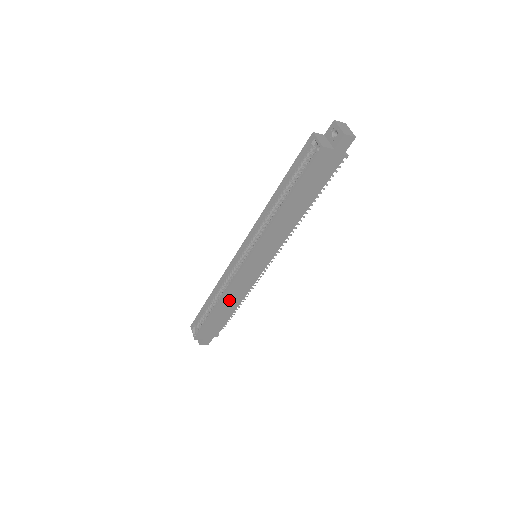
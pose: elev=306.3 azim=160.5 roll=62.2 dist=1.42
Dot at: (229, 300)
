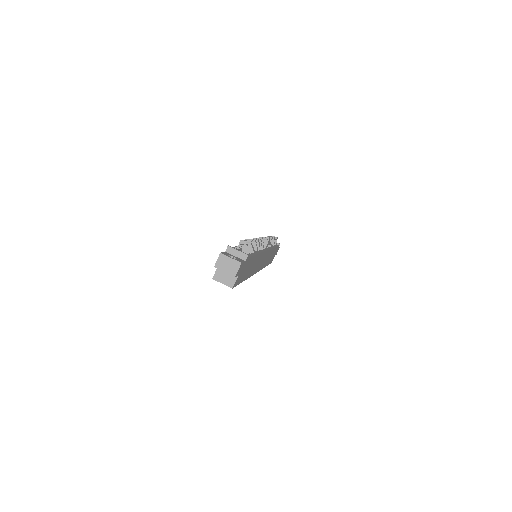
Dot at: occluded
